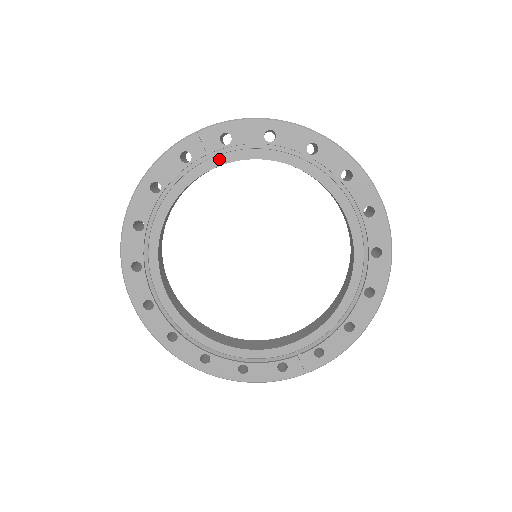
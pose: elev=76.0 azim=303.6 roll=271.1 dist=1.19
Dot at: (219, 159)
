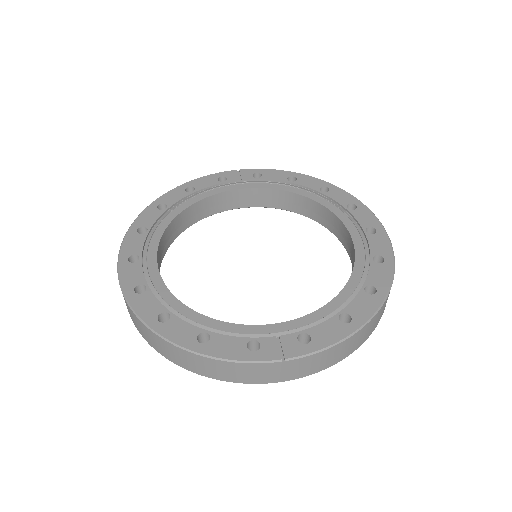
Dot at: (248, 185)
